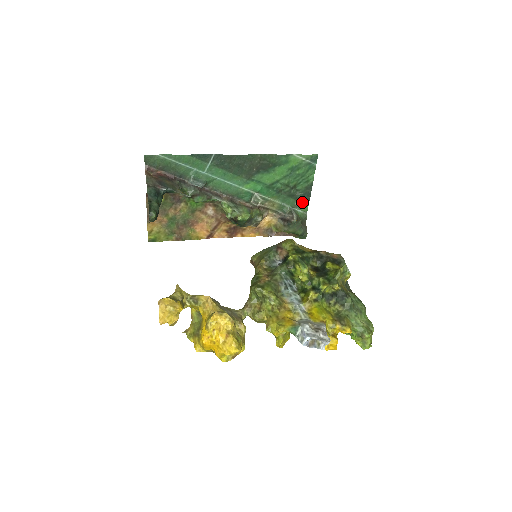
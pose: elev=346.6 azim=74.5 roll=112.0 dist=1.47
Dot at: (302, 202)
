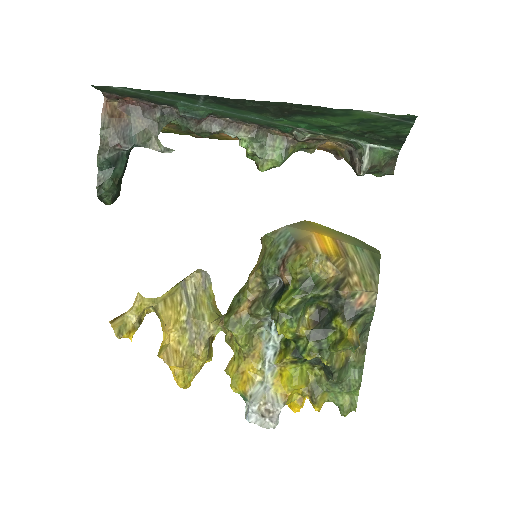
Dot at: (388, 144)
